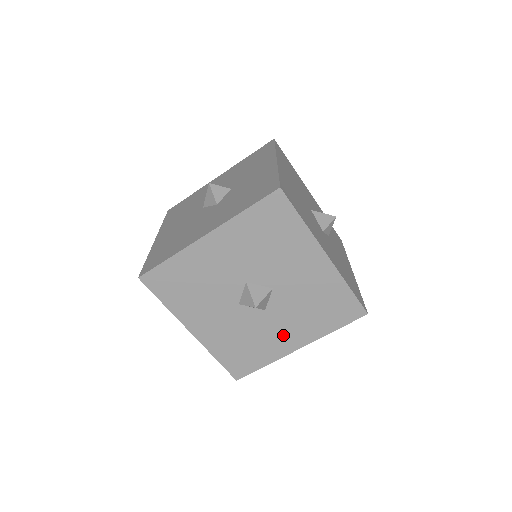
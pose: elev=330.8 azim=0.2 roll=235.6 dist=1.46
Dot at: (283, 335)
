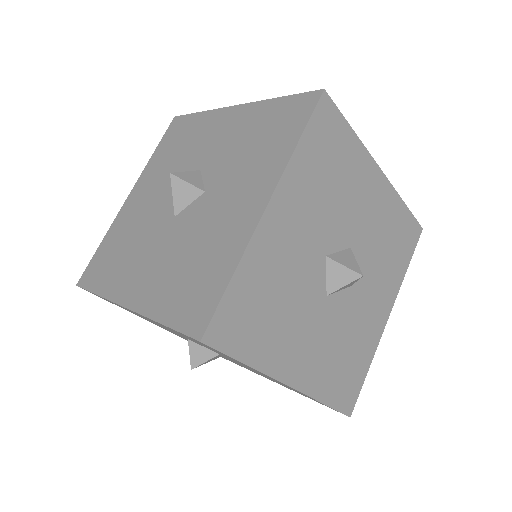
Dot at: (373, 310)
